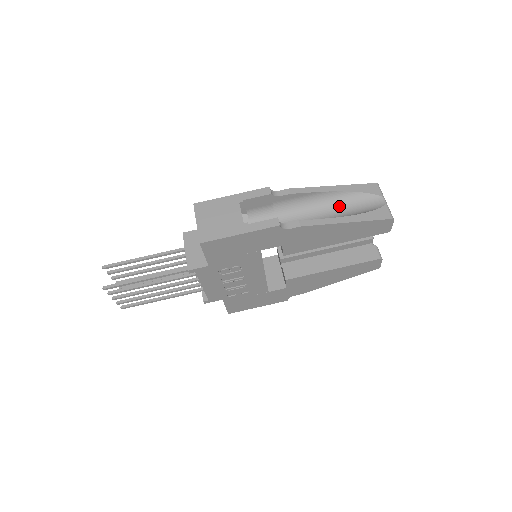
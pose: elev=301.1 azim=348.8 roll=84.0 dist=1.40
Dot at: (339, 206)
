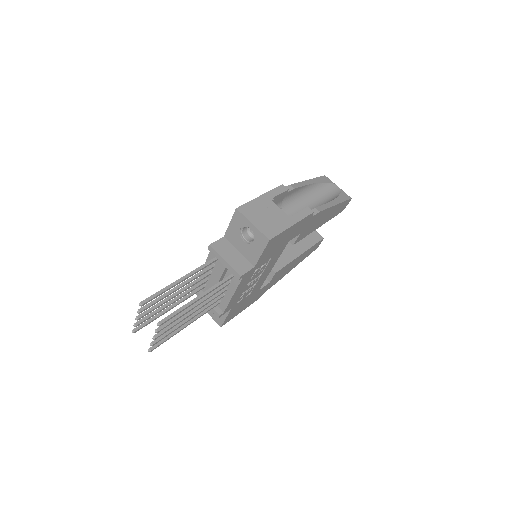
Dot at: (316, 195)
